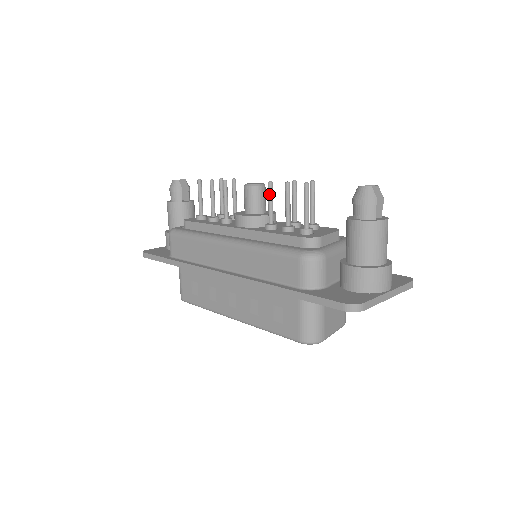
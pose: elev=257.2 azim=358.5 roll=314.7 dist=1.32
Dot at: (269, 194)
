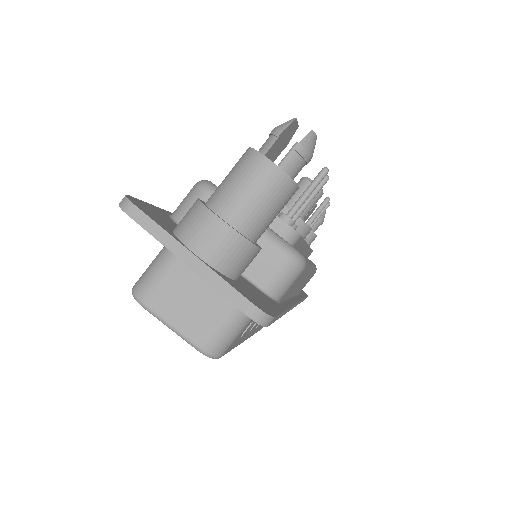
Dot at: occluded
